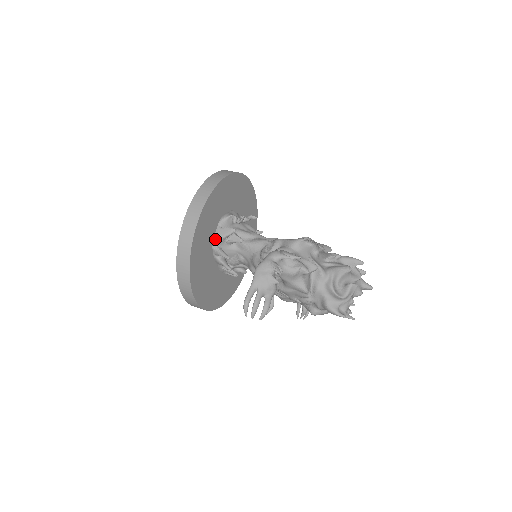
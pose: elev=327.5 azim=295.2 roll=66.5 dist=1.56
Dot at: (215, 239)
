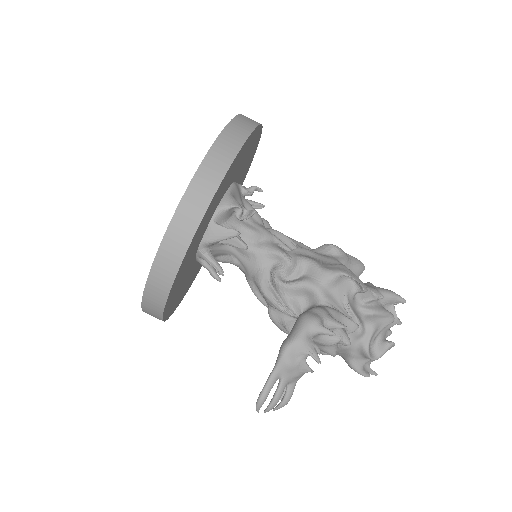
Dot at: (204, 240)
